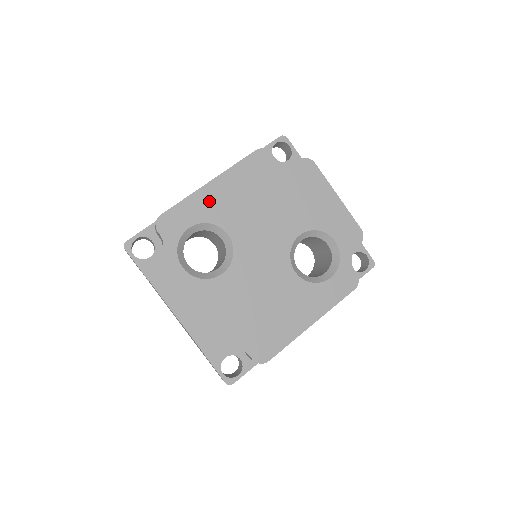
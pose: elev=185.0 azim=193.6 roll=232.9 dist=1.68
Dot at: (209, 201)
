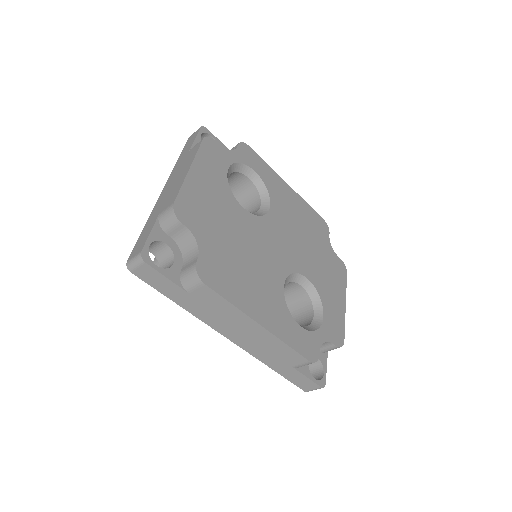
Dot at: (278, 186)
